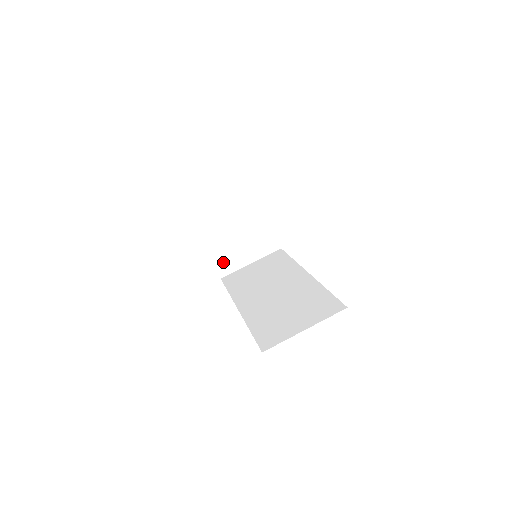
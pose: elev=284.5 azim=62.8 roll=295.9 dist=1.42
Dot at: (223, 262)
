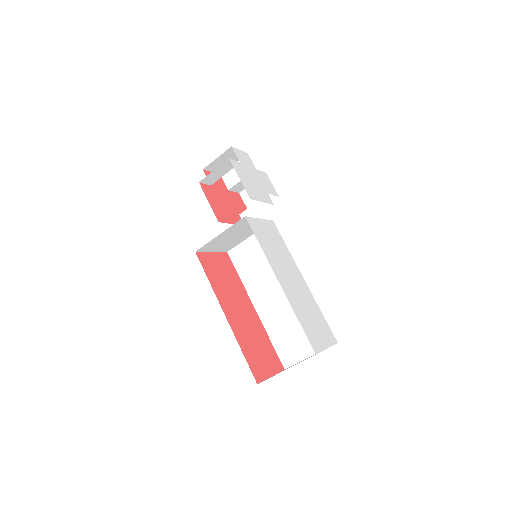
Dot at: (226, 248)
